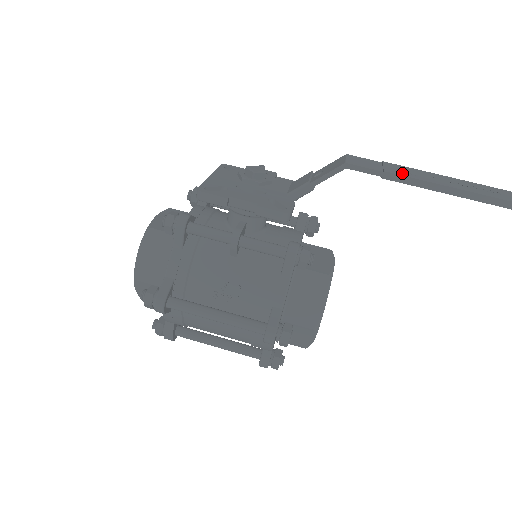
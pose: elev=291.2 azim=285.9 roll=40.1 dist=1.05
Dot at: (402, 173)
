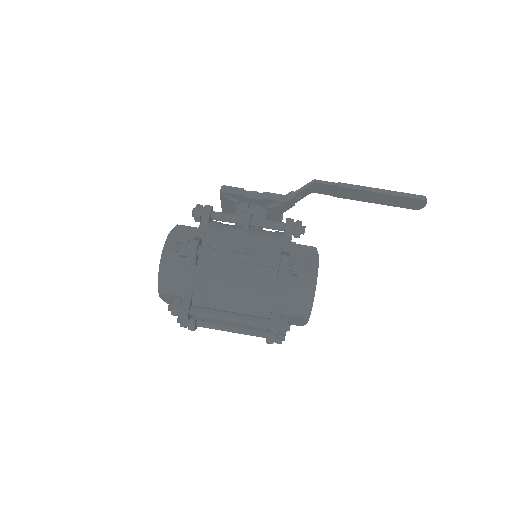
Dot at: (348, 186)
